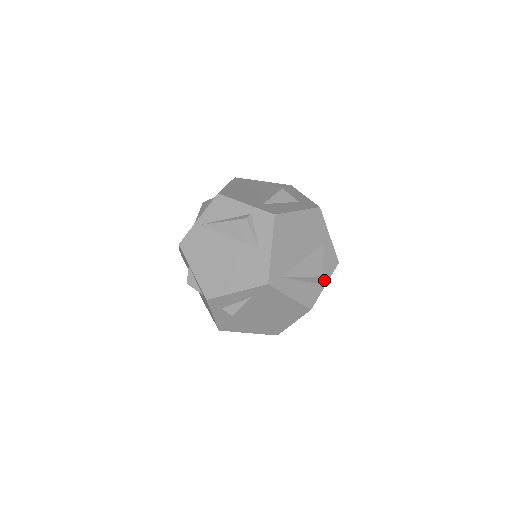
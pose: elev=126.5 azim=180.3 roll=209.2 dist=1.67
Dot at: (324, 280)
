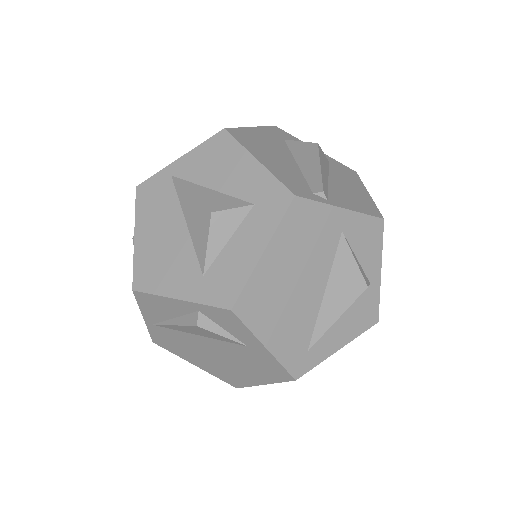
Dot at: (374, 270)
